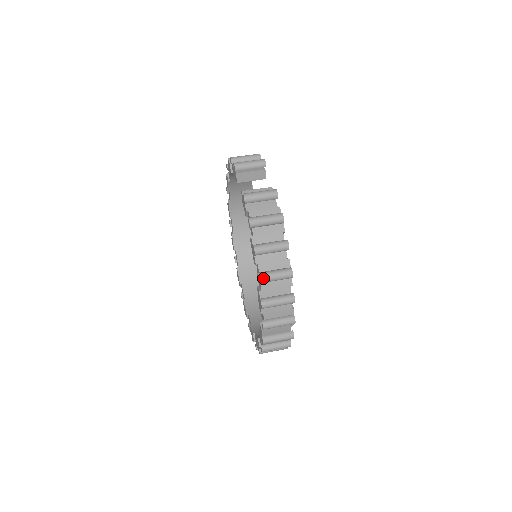
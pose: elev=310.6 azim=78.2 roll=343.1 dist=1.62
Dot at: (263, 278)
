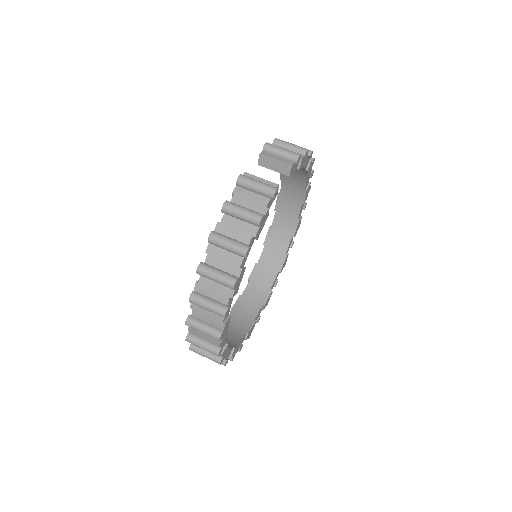
Dot at: (202, 270)
